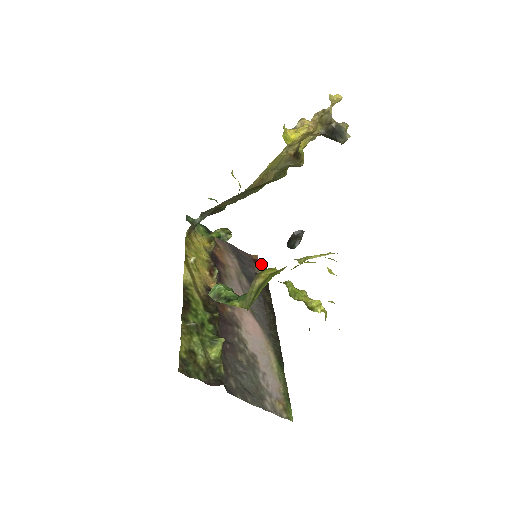
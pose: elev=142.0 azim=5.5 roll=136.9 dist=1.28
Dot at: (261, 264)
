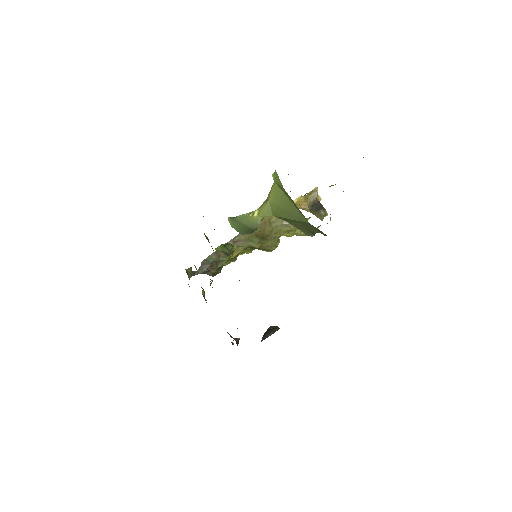
Dot at: occluded
